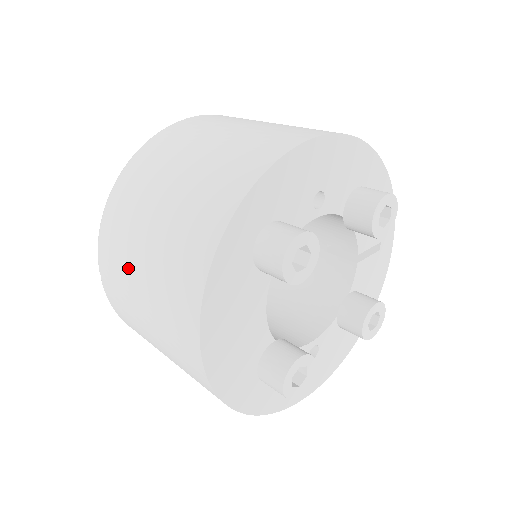
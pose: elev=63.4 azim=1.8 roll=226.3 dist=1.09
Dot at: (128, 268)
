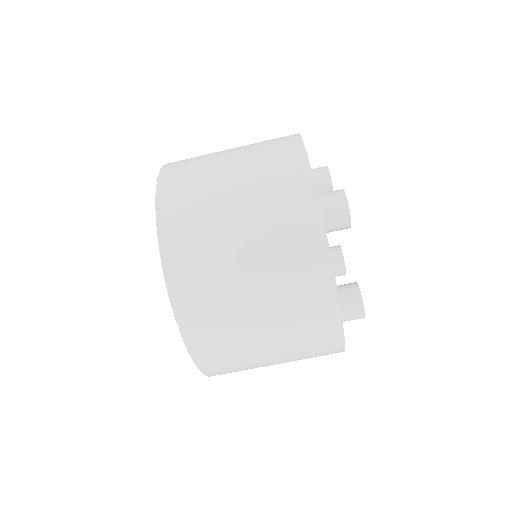
Dot at: (227, 288)
